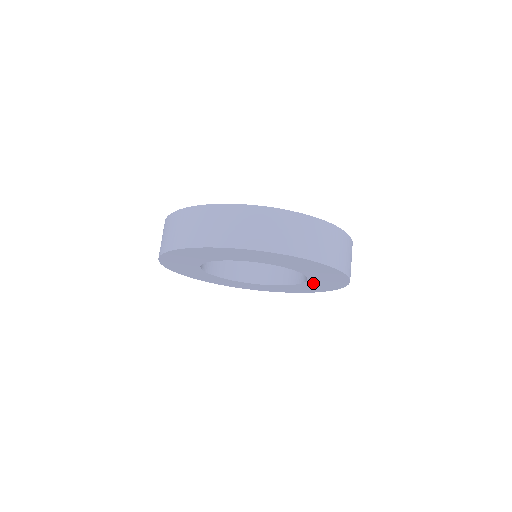
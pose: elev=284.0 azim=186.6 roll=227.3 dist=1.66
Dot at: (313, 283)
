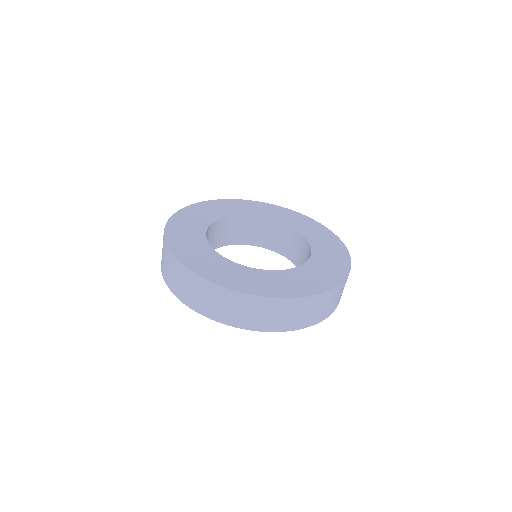
Dot at: occluded
